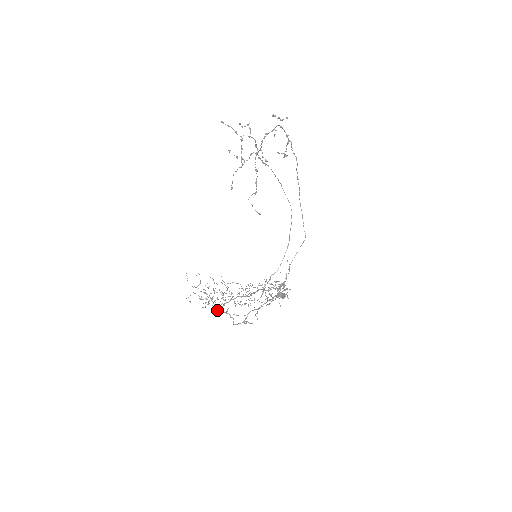
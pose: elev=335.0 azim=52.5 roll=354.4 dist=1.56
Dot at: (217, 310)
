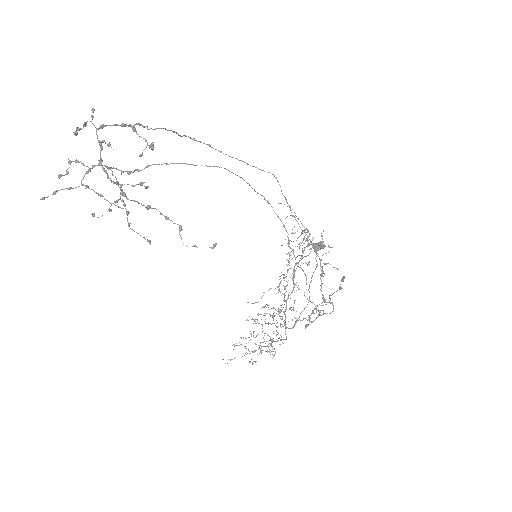
Dot at: (286, 338)
